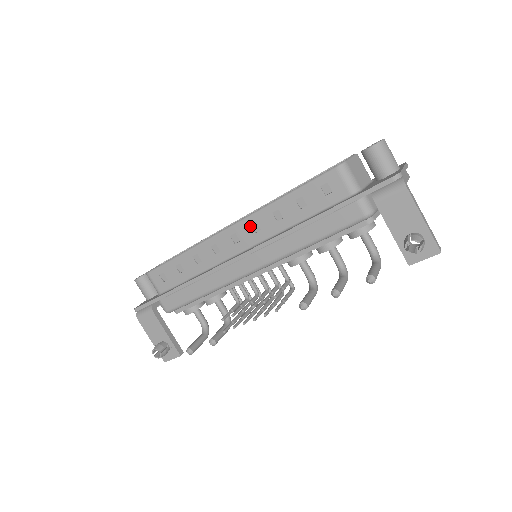
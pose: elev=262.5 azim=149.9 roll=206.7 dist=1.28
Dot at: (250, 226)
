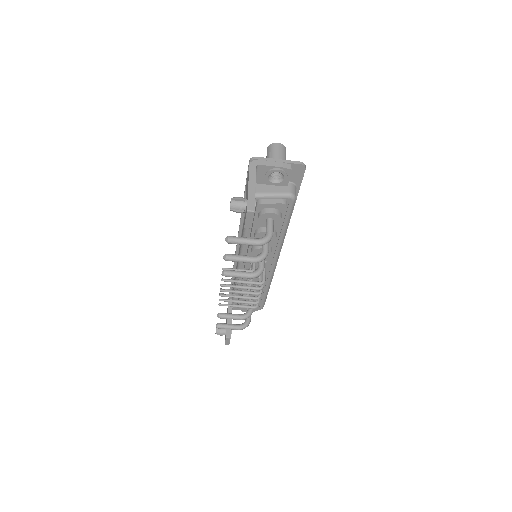
Dot at: occluded
